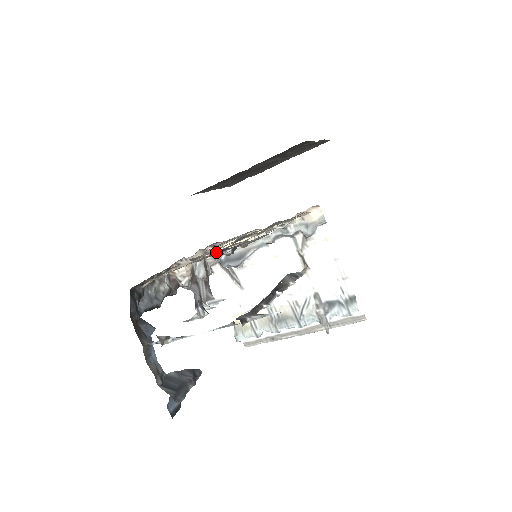
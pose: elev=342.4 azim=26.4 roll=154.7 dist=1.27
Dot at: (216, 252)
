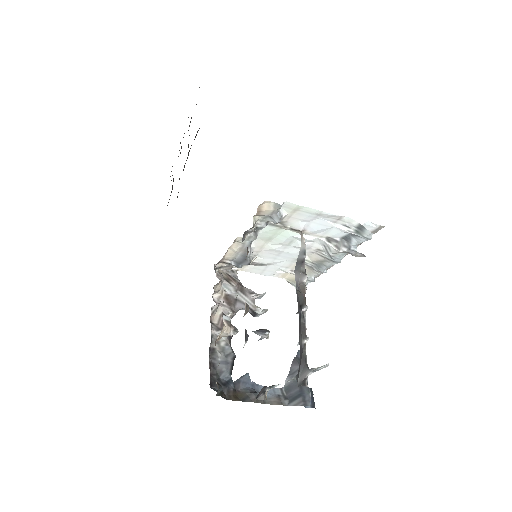
Dot at: (224, 264)
